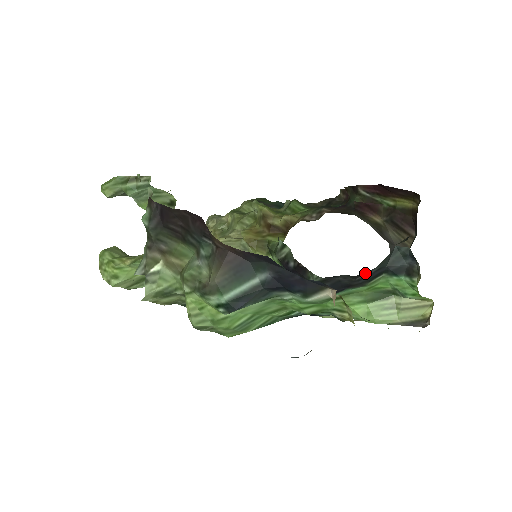
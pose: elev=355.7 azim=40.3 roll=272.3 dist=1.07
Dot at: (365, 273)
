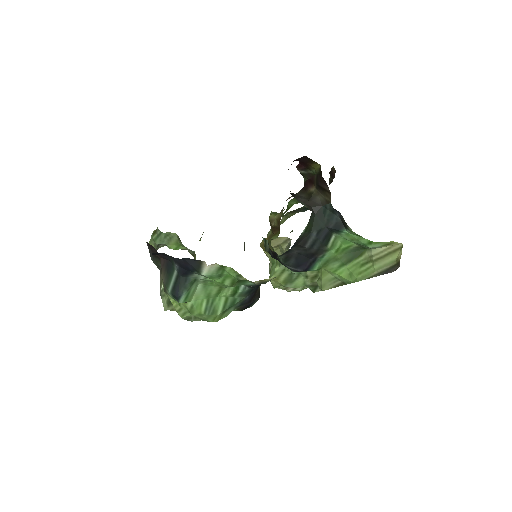
Dot at: (308, 239)
